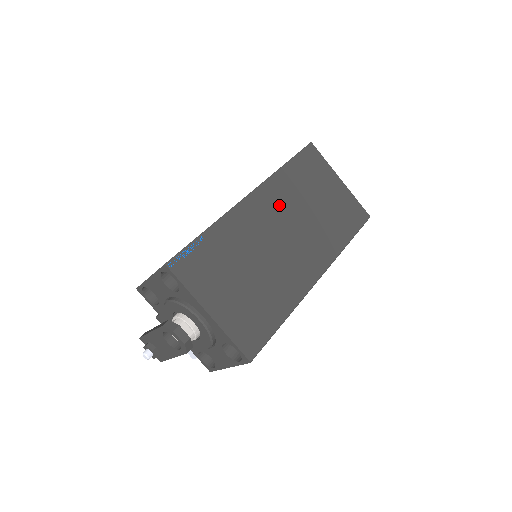
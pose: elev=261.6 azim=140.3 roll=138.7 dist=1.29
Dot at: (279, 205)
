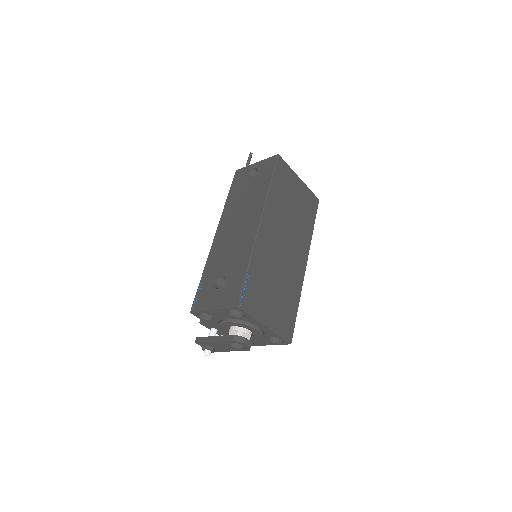
Dot at: (276, 222)
